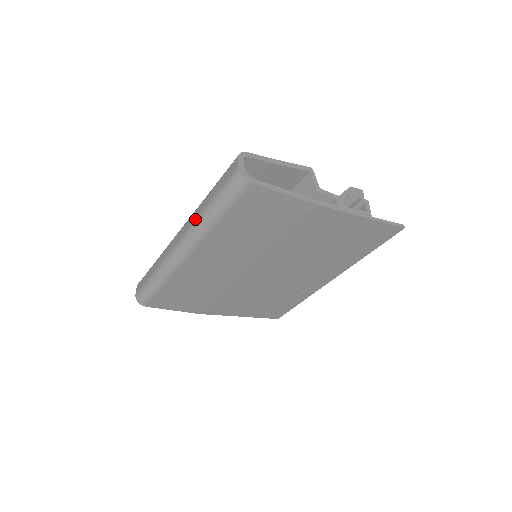
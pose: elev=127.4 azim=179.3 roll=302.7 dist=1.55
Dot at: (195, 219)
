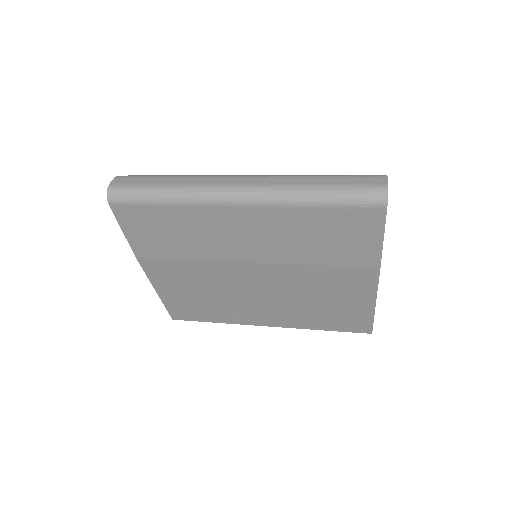
Dot at: (288, 183)
